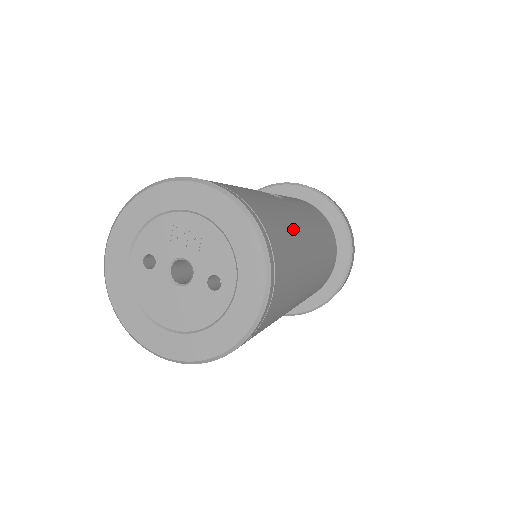
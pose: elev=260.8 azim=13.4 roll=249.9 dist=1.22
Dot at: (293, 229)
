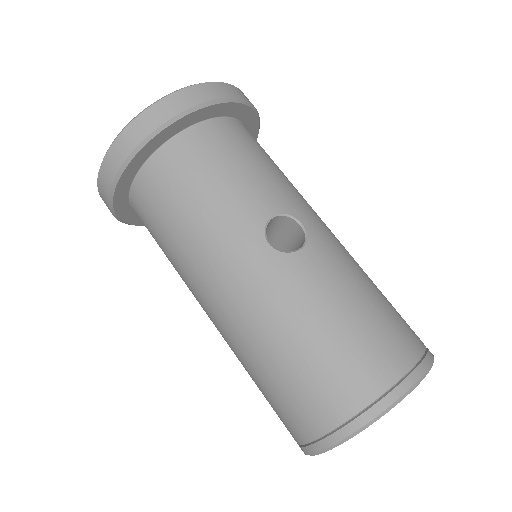
Dot at: (367, 276)
